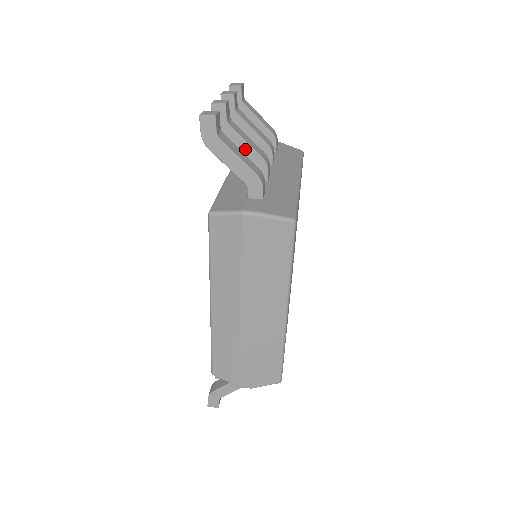
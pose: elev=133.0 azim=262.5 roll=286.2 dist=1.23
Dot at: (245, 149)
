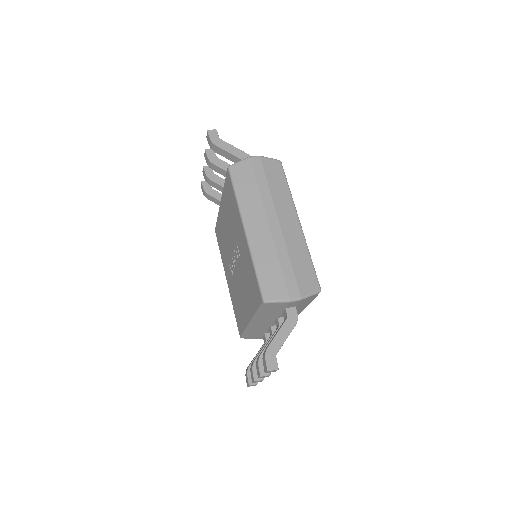
Dot at: occluded
